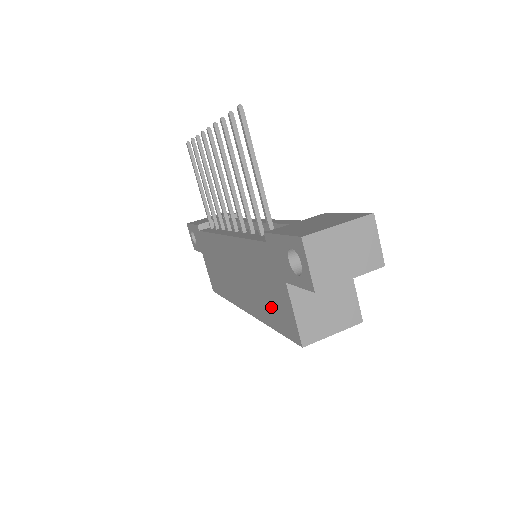
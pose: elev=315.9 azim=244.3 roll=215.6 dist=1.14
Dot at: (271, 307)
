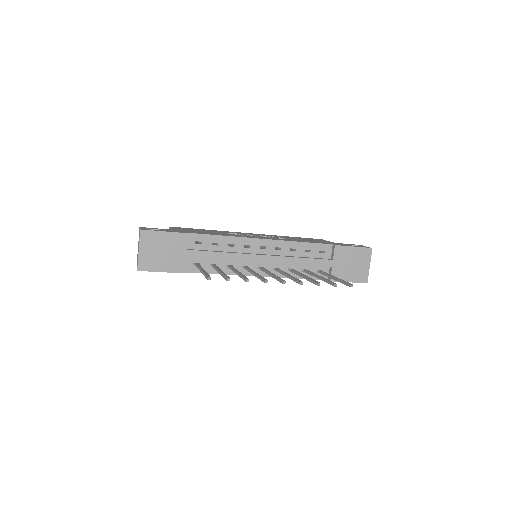
Dot at: occluded
